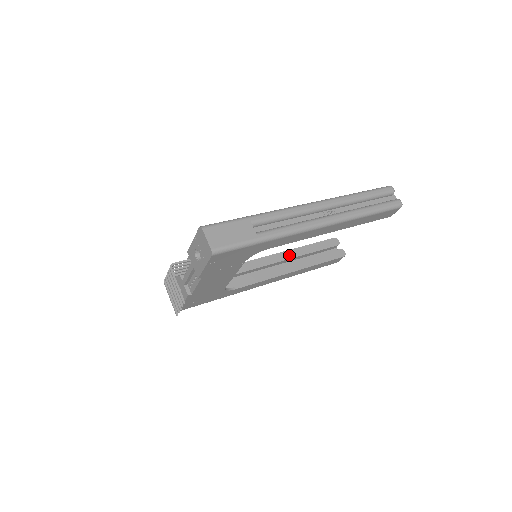
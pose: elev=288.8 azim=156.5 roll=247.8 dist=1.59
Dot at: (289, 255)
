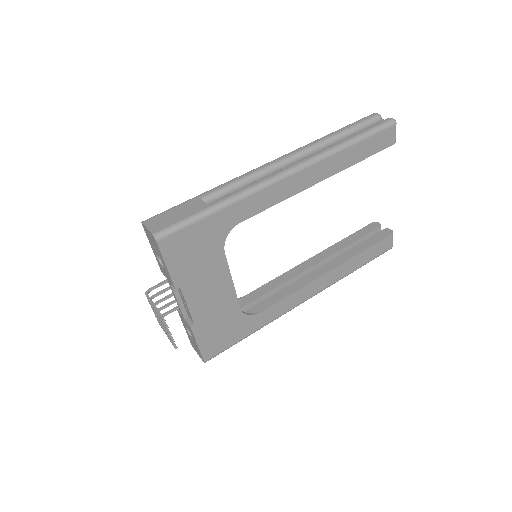
Dot at: (320, 258)
